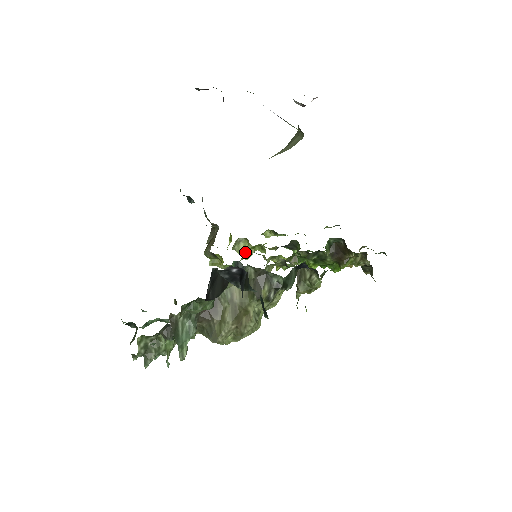
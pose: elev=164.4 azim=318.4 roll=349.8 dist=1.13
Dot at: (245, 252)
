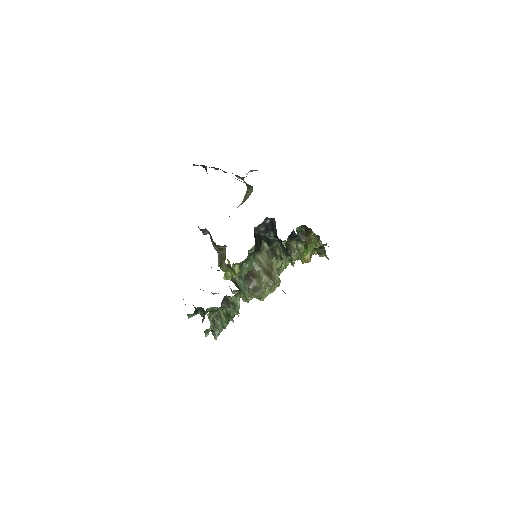
Dot at: occluded
